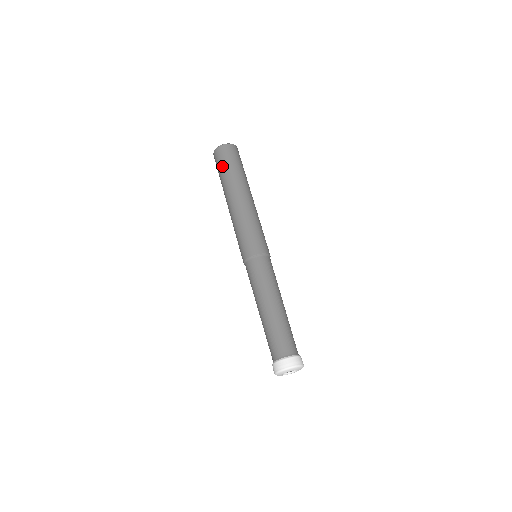
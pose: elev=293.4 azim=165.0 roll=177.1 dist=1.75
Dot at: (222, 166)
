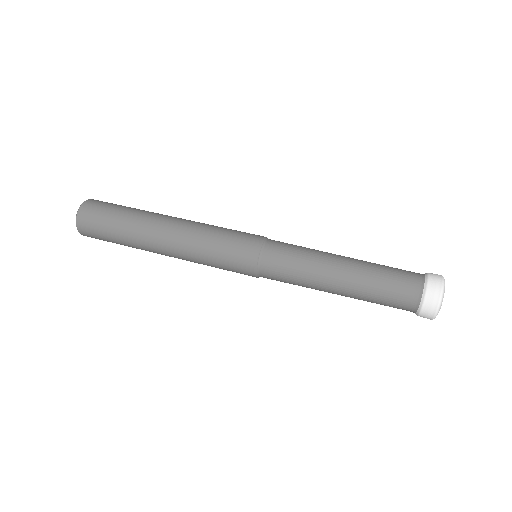
Dot at: (118, 205)
